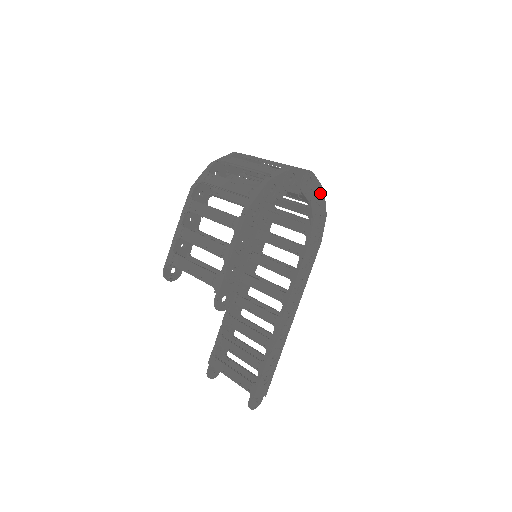
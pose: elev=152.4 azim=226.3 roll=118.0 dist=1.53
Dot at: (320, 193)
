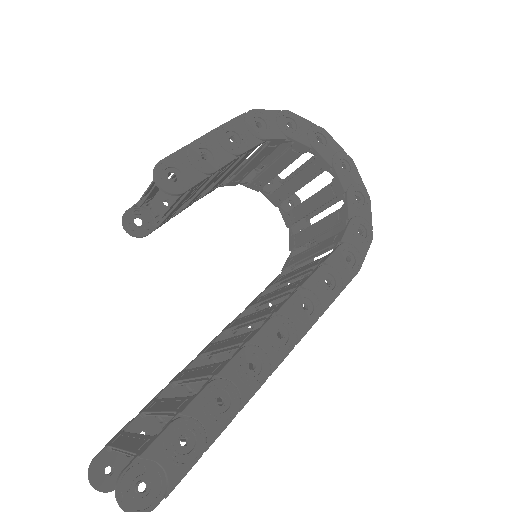
Dot at: (364, 199)
